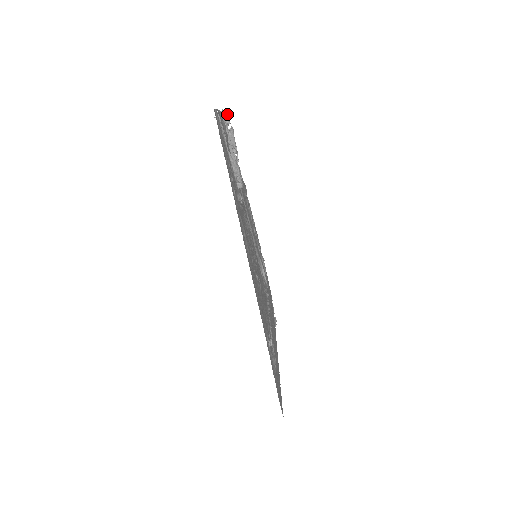
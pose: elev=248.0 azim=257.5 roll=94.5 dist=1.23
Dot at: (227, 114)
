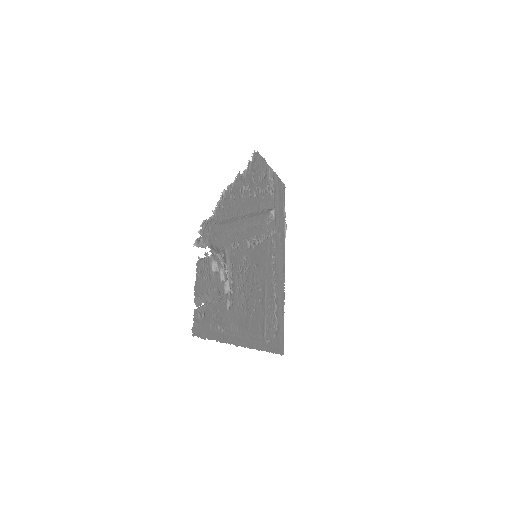
Dot at: occluded
